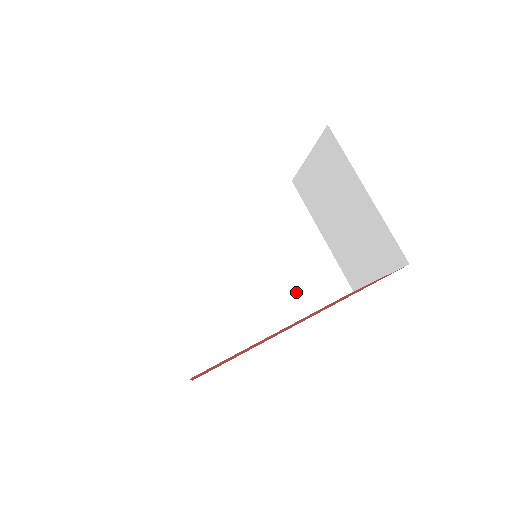
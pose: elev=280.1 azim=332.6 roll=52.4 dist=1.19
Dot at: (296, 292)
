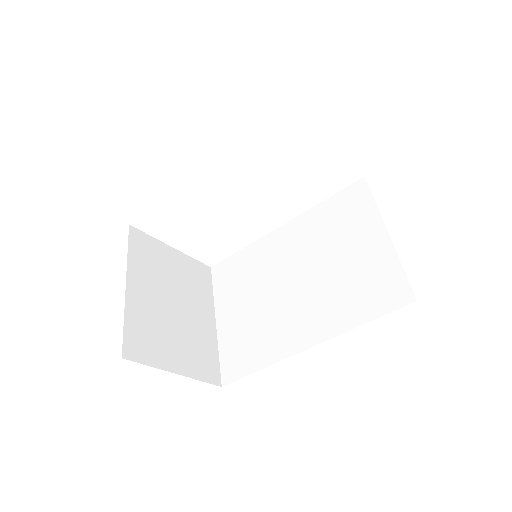
Dot at: (340, 302)
